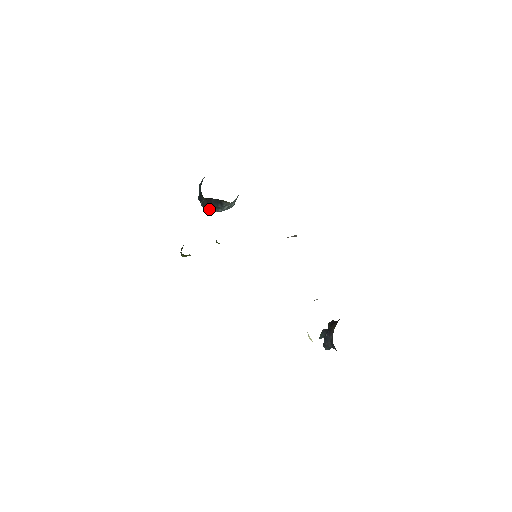
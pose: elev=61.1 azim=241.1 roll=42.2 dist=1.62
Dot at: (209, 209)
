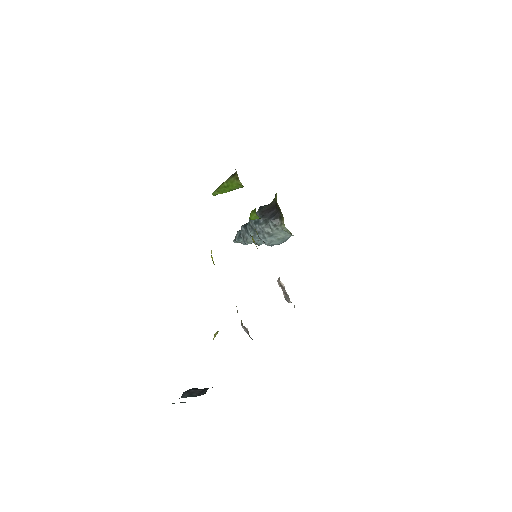
Dot at: occluded
